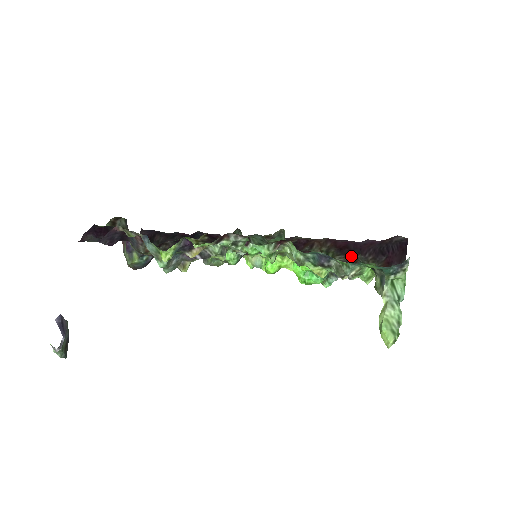
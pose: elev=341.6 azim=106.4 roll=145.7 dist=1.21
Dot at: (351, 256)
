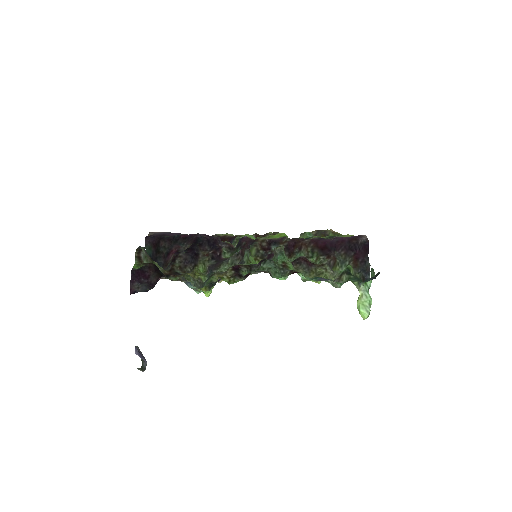
Dot at: (332, 257)
